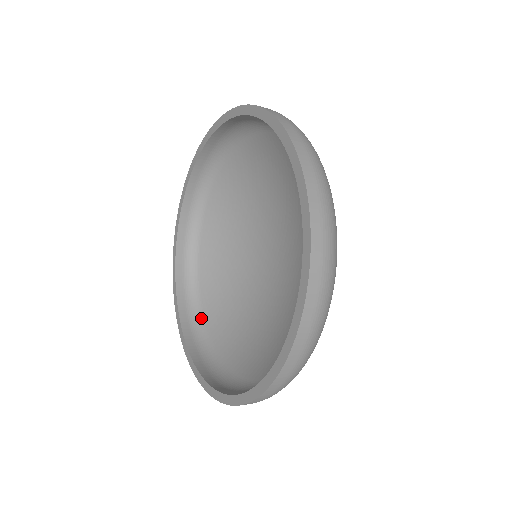
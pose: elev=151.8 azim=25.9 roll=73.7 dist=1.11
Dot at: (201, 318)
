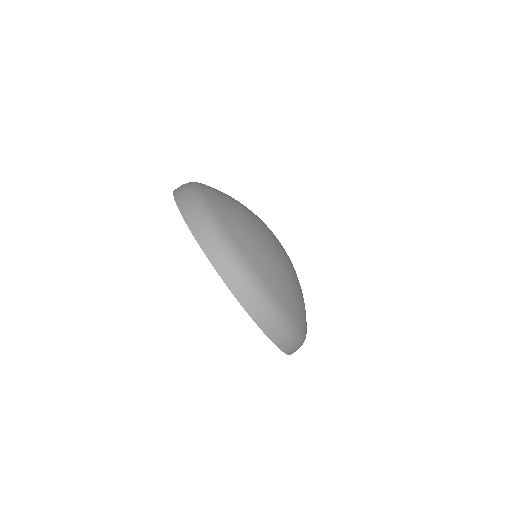
Dot at: occluded
